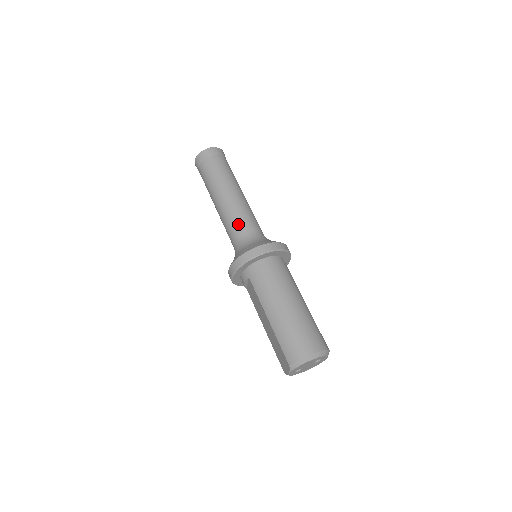
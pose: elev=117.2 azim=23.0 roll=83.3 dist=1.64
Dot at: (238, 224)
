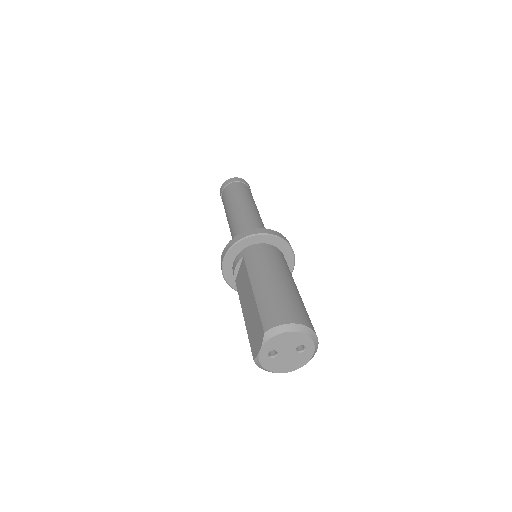
Dot at: (247, 222)
